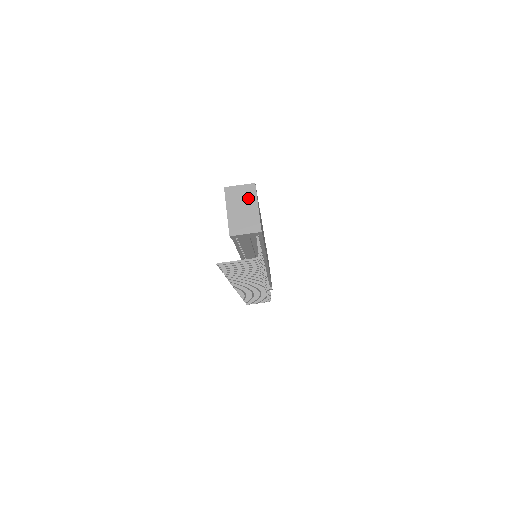
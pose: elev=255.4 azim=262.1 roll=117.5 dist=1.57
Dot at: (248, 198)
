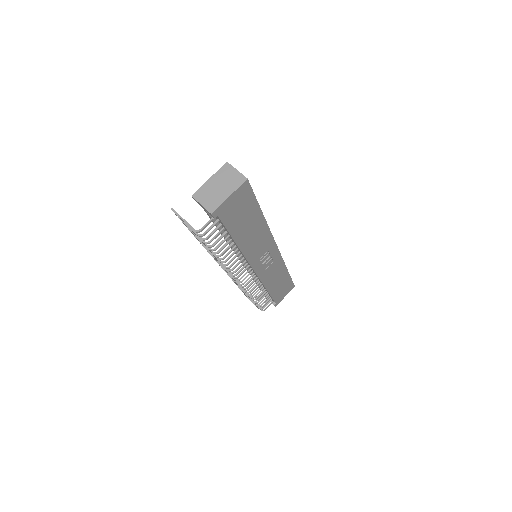
Dot at: (231, 184)
